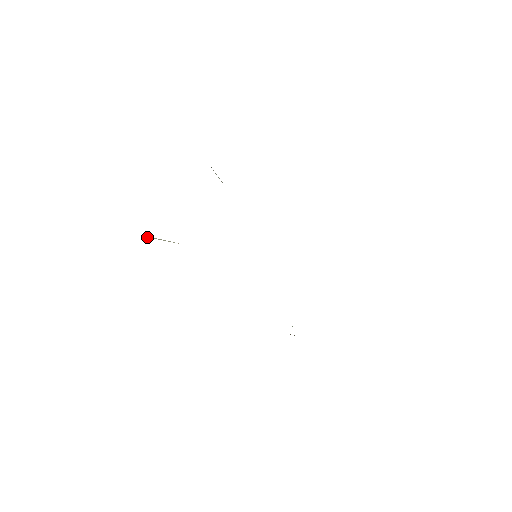
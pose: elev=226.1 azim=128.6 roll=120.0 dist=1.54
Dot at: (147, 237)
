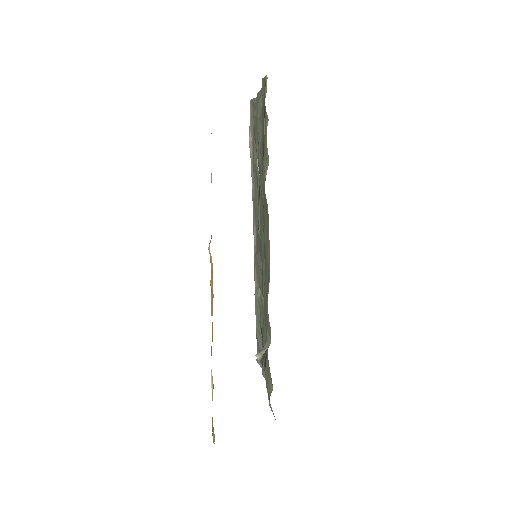
Dot at: (265, 106)
